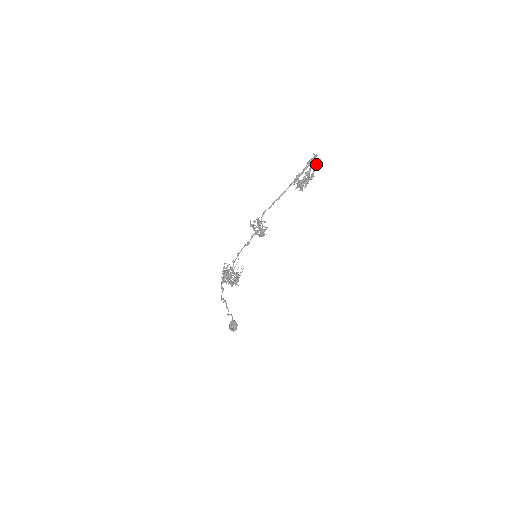
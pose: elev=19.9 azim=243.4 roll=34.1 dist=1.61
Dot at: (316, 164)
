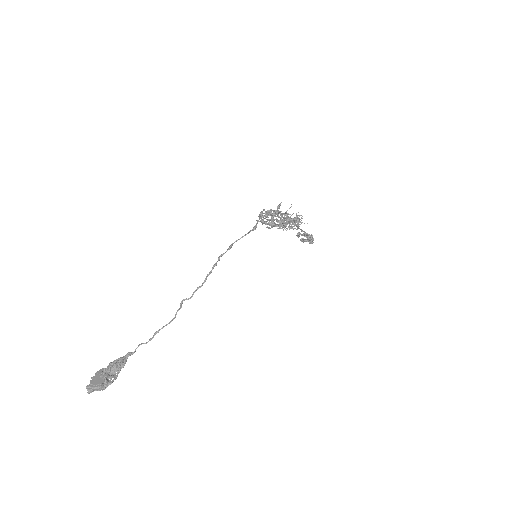
Dot at: occluded
